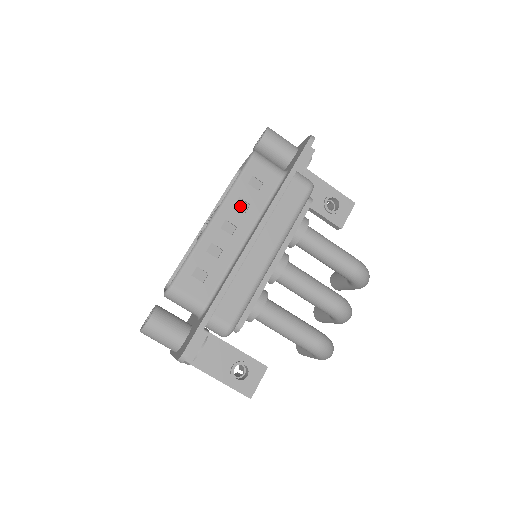
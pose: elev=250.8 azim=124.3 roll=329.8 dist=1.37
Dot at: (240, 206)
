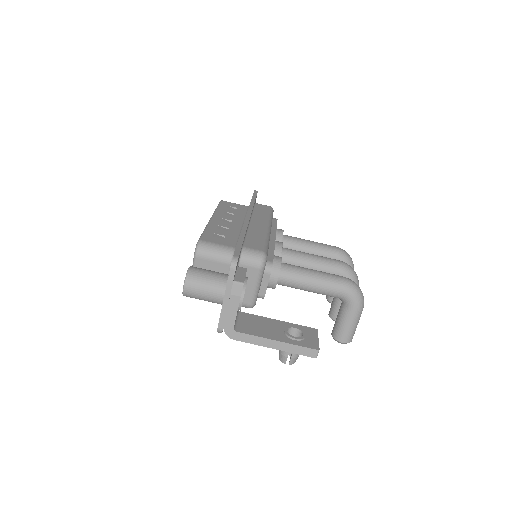
Dot at: (227, 215)
